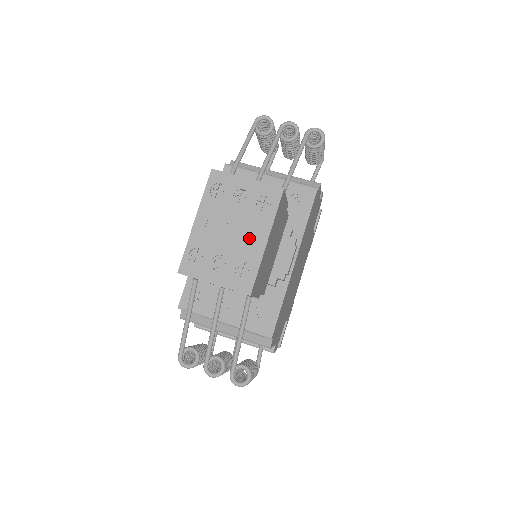
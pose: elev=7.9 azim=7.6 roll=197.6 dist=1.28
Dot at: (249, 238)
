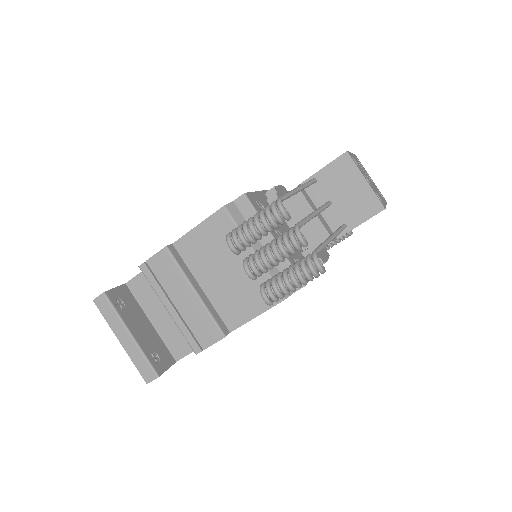
Dot at: (378, 193)
